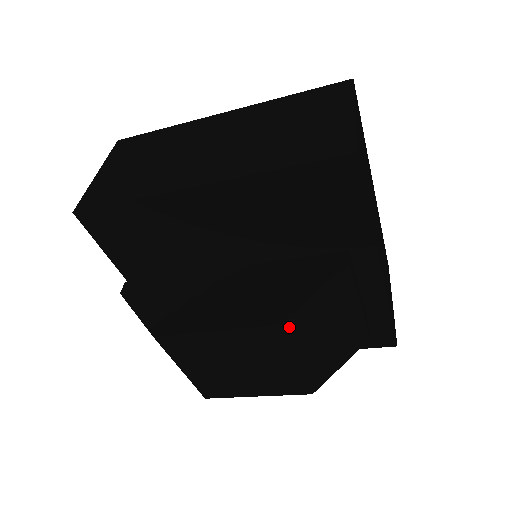
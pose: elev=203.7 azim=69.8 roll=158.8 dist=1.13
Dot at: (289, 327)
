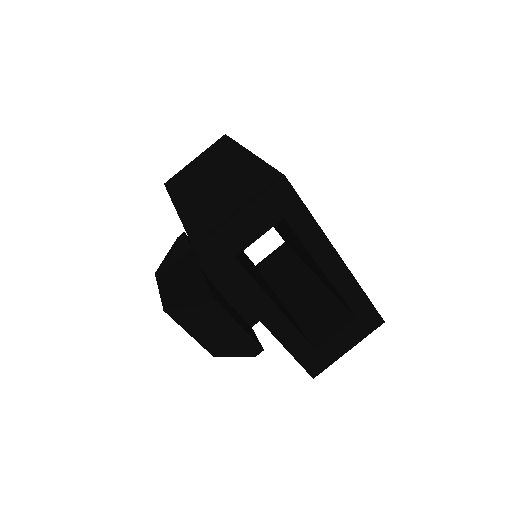
Dot at: (173, 315)
